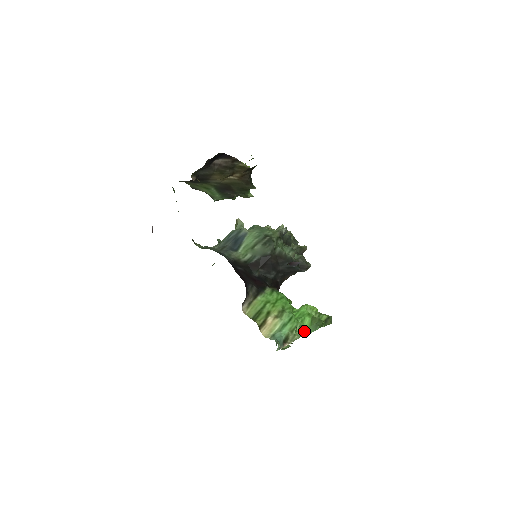
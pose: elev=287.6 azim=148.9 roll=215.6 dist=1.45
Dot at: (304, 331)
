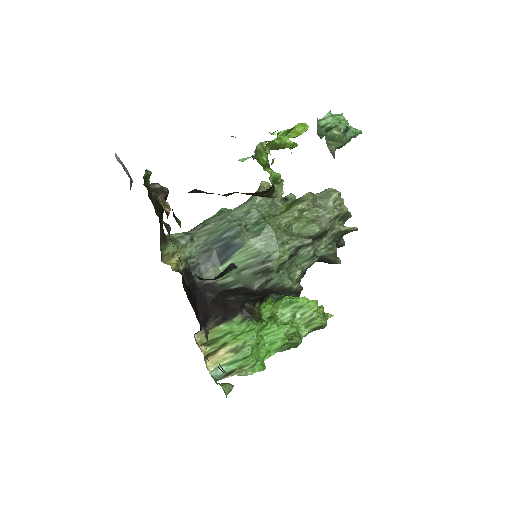
Dot at: (266, 354)
